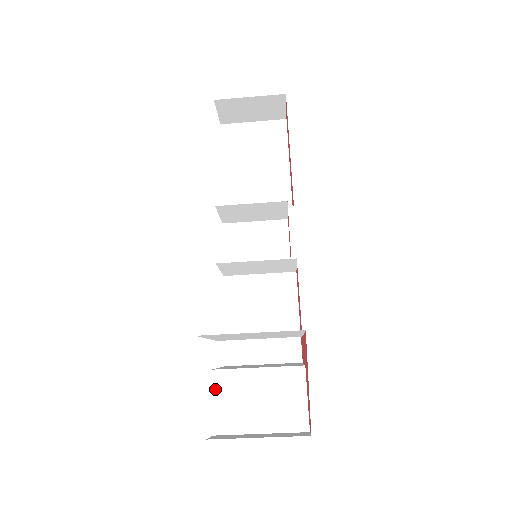
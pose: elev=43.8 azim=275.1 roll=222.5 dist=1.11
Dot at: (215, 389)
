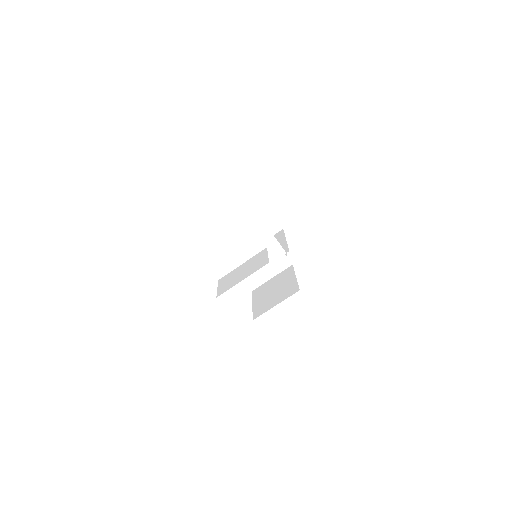
Dot at: (219, 284)
